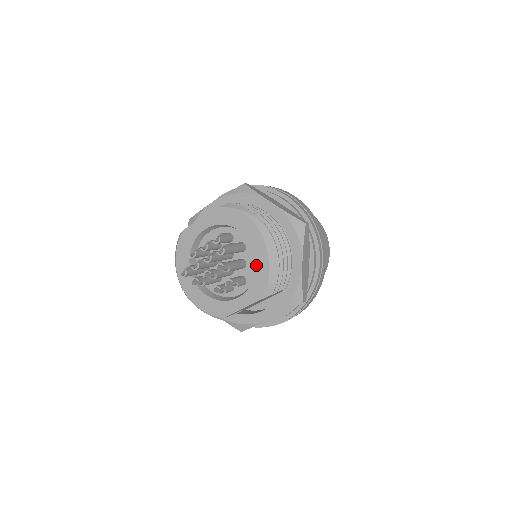
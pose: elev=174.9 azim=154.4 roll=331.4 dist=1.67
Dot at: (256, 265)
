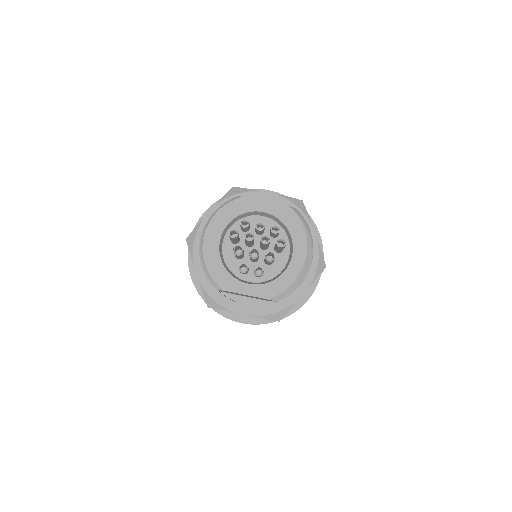
Dot at: (285, 271)
